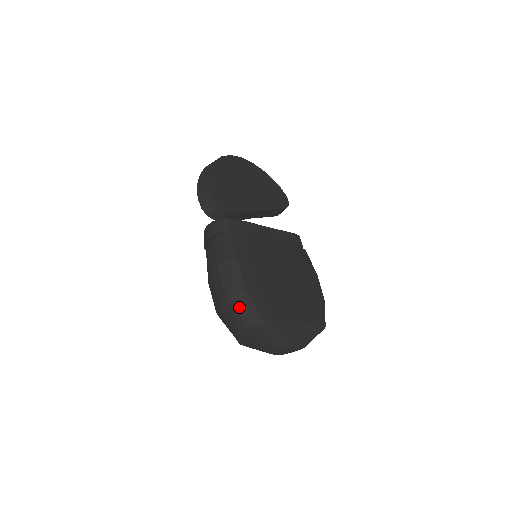
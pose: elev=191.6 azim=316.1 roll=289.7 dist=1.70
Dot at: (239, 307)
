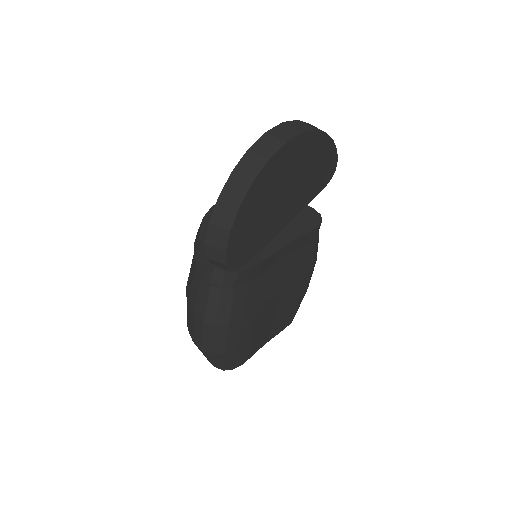
Dot at: (212, 360)
